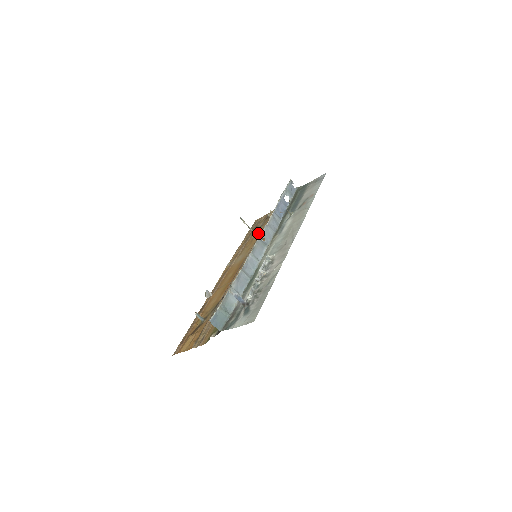
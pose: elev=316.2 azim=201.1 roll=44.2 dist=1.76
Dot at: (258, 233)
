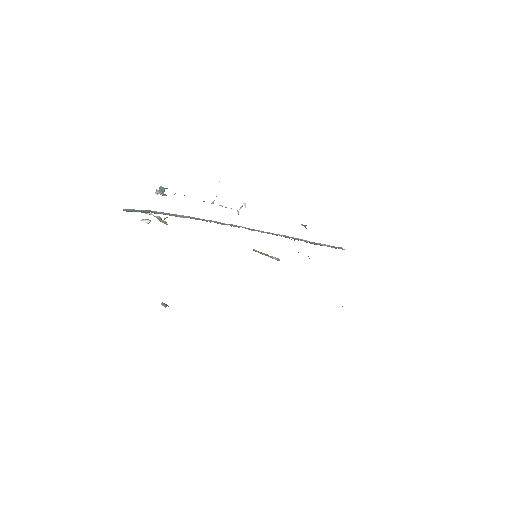
Dot at: occluded
